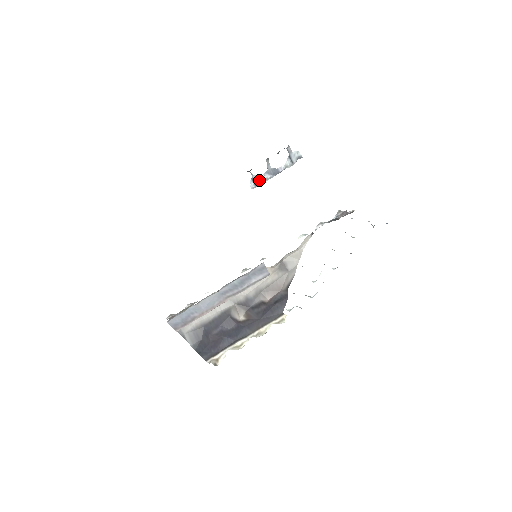
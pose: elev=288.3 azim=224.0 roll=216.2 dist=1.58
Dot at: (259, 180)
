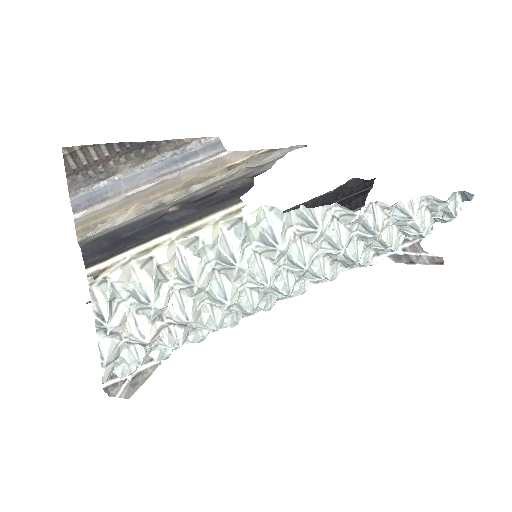
Dot at: occluded
